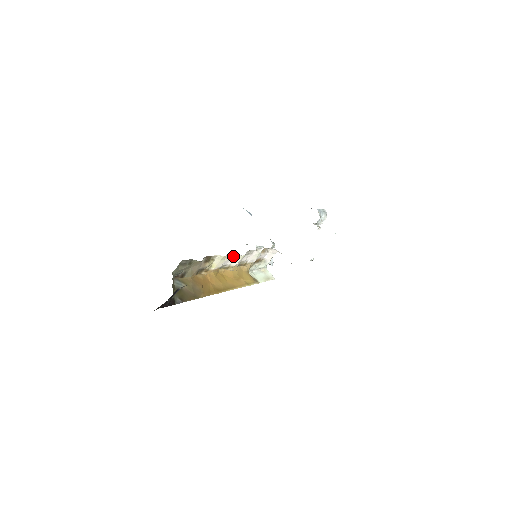
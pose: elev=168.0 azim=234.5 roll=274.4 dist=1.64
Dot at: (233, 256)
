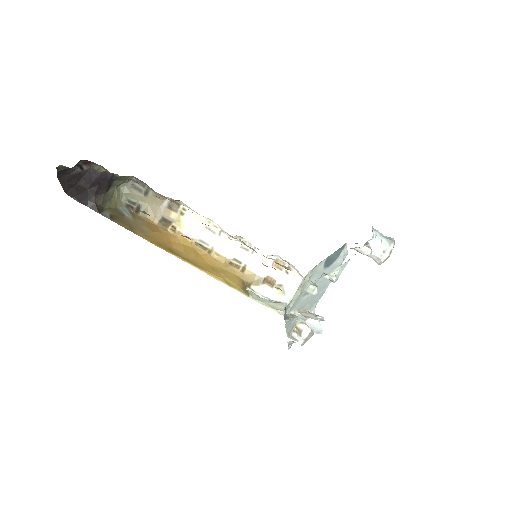
Dot at: (217, 232)
